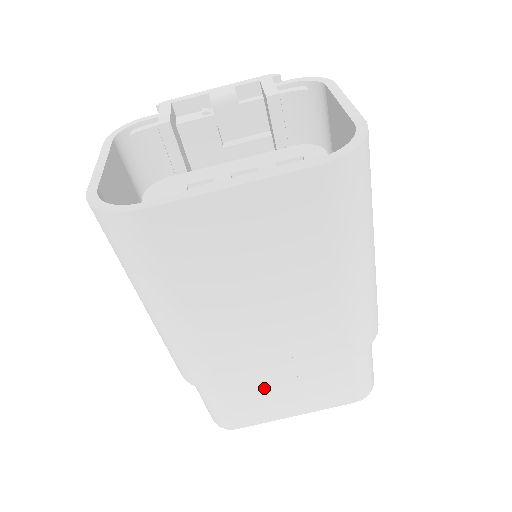
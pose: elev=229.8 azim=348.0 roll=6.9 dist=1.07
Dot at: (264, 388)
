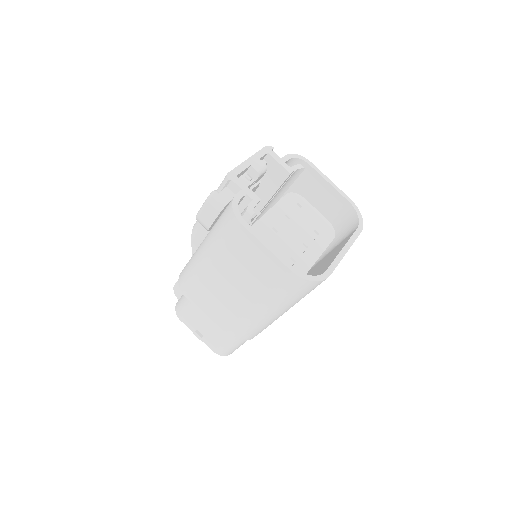
Dot at: occluded
